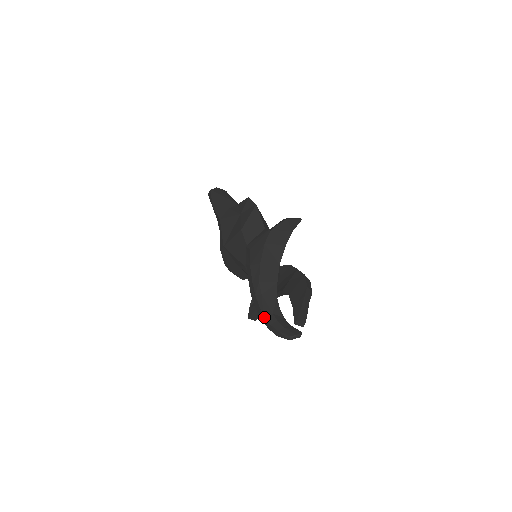
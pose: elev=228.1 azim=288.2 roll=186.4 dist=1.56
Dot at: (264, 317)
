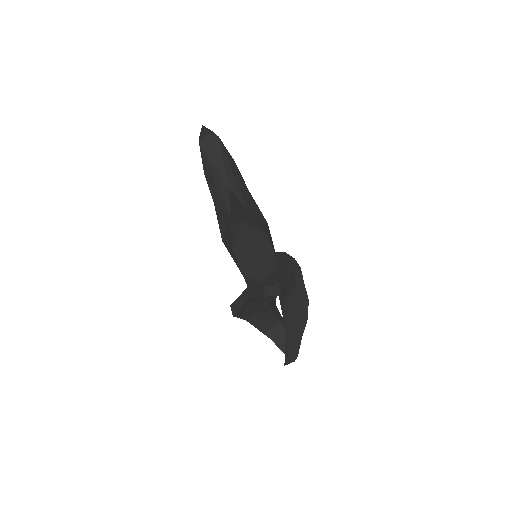
Dot at: (264, 334)
